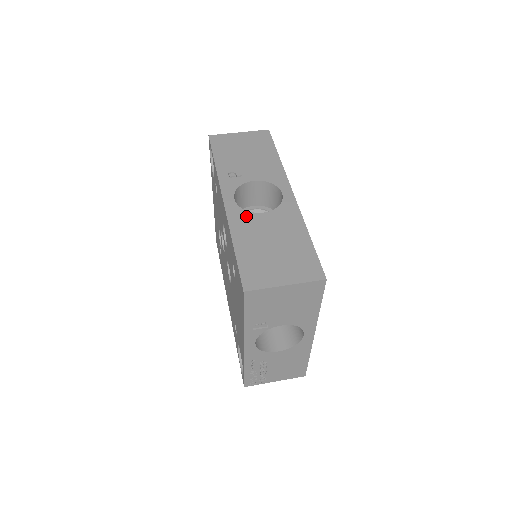
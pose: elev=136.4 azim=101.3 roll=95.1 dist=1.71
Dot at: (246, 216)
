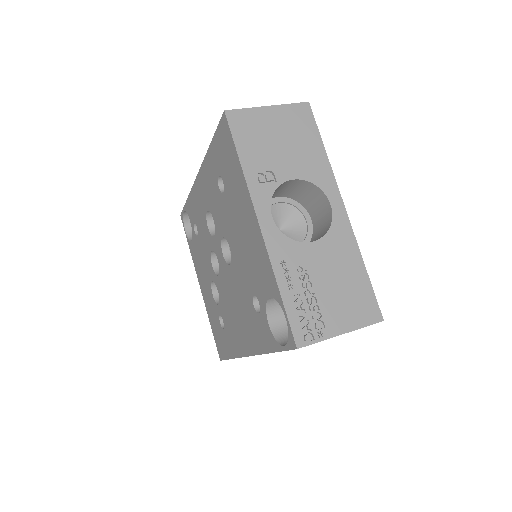
Dot at: occluded
